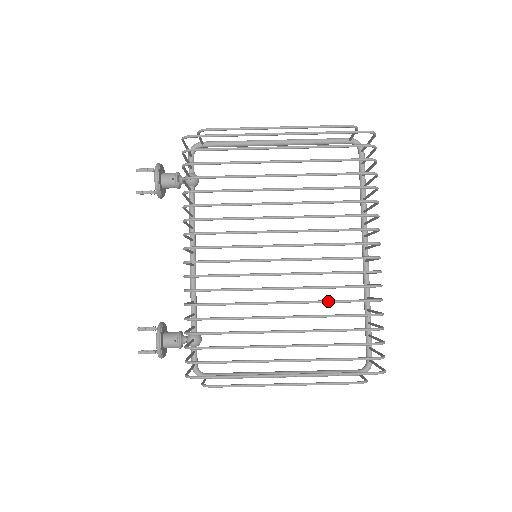
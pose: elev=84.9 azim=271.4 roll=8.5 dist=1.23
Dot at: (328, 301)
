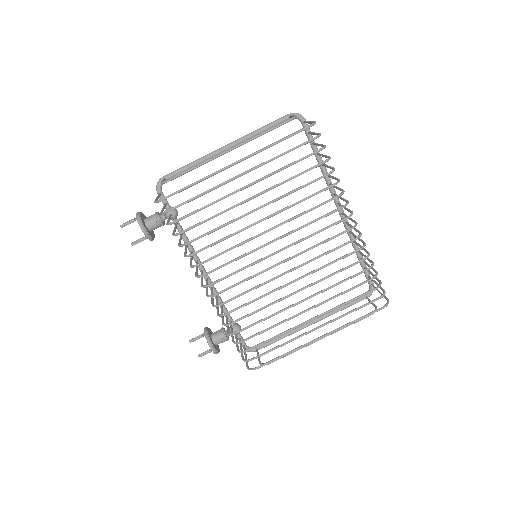
Dot at: (330, 276)
